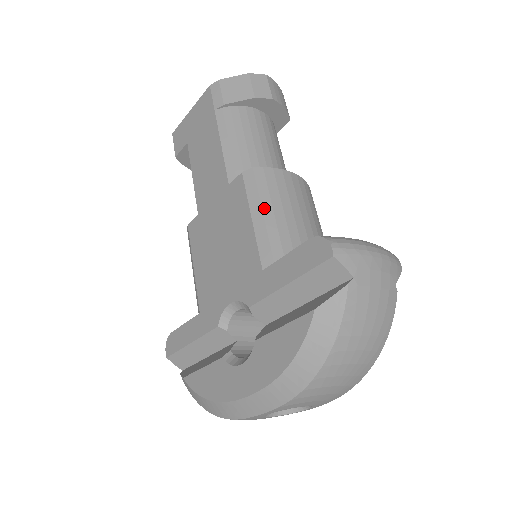
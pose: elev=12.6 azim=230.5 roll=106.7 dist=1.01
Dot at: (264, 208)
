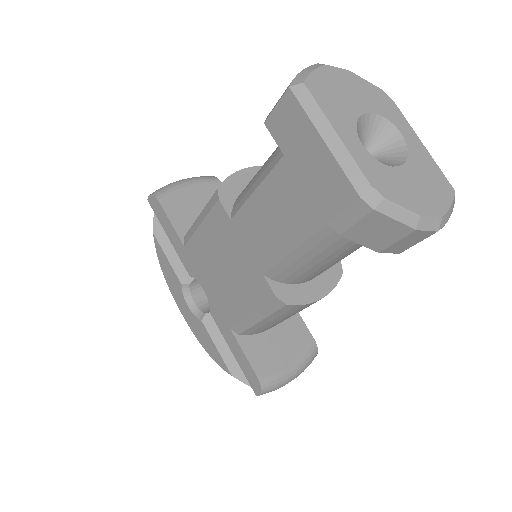
Dot at: (265, 320)
